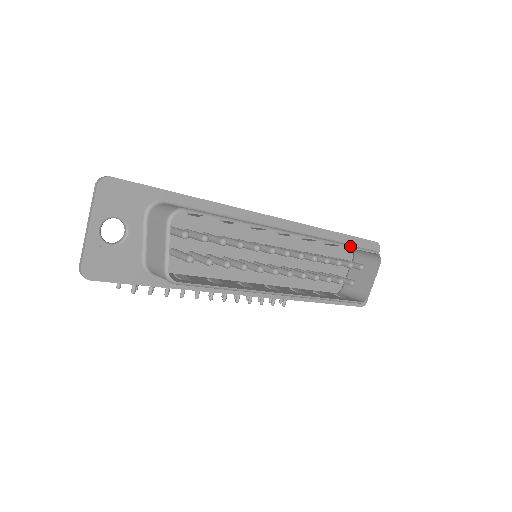
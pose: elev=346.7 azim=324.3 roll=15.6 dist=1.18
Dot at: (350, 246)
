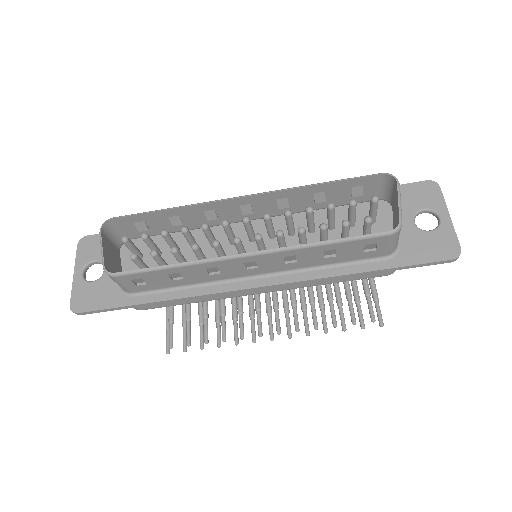
Dot at: (328, 182)
